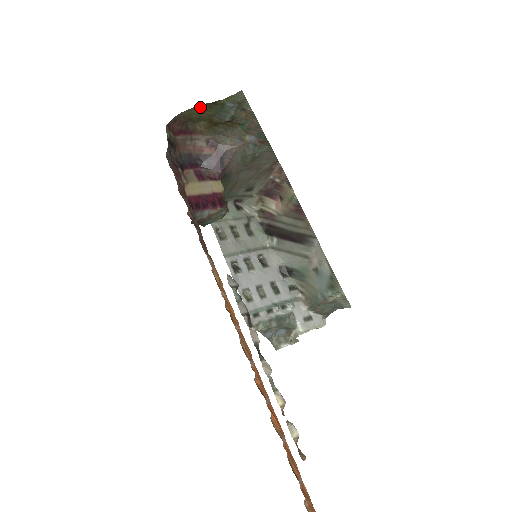
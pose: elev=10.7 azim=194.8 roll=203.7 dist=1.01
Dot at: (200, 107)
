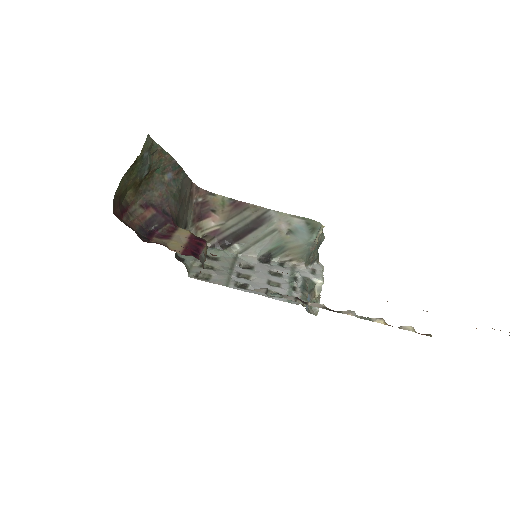
Dot at: (125, 176)
